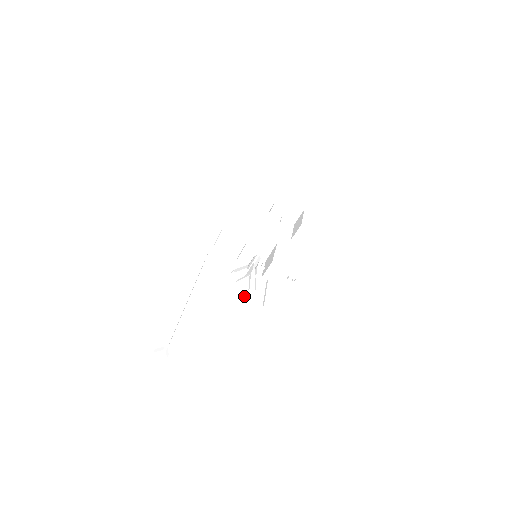
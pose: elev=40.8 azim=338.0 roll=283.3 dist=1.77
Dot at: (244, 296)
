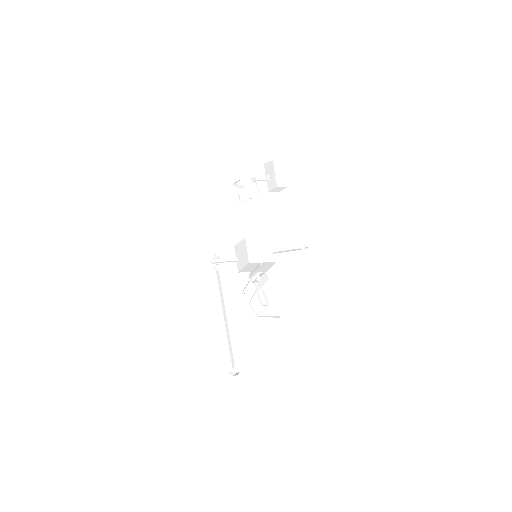
Dot at: (262, 313)
